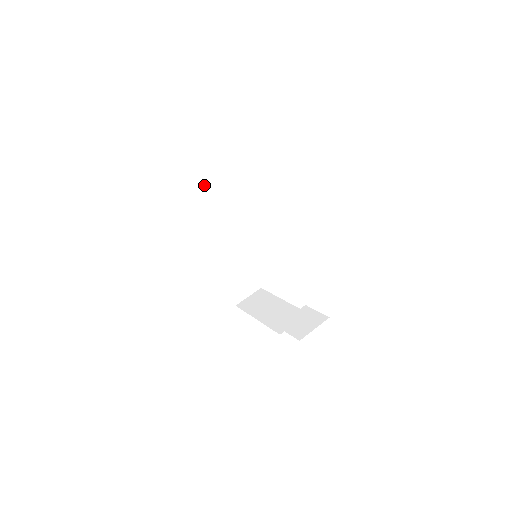
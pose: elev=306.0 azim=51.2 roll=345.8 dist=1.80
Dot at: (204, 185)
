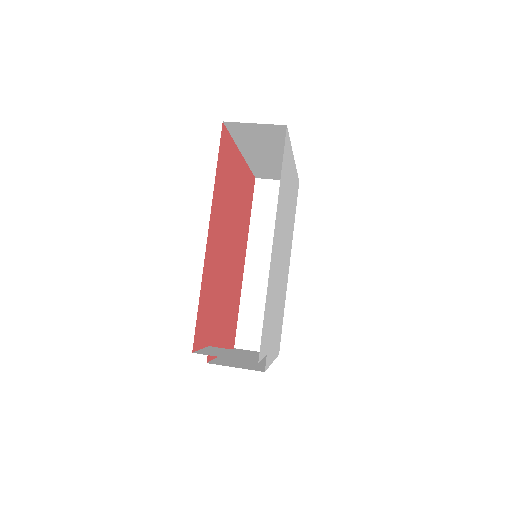
Dot at: occluded
